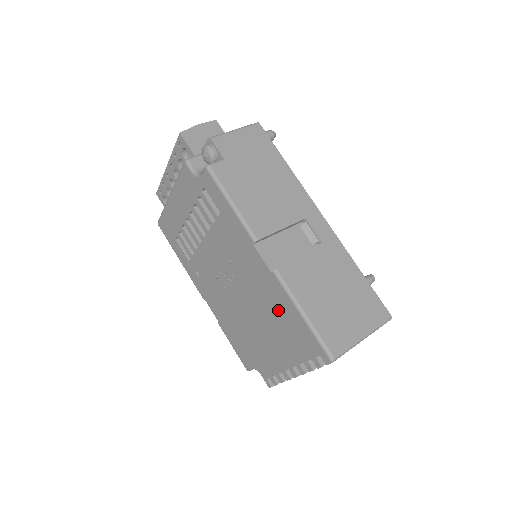
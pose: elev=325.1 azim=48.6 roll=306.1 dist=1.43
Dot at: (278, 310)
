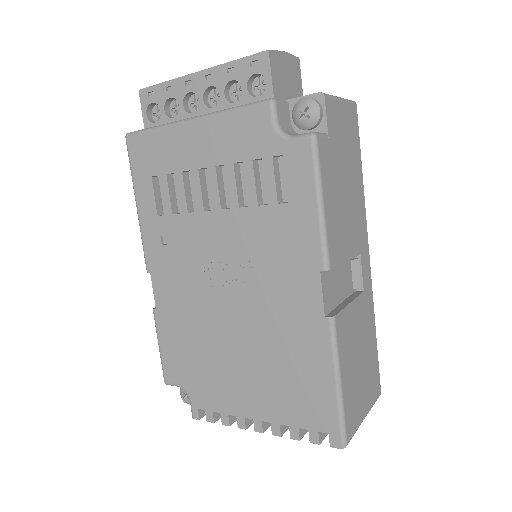
Dot at: (297, 358)
